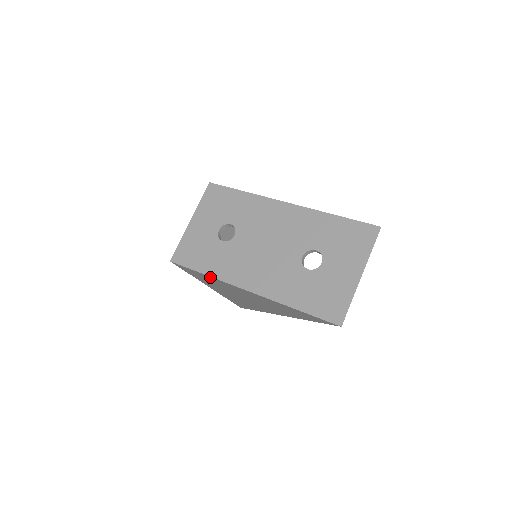
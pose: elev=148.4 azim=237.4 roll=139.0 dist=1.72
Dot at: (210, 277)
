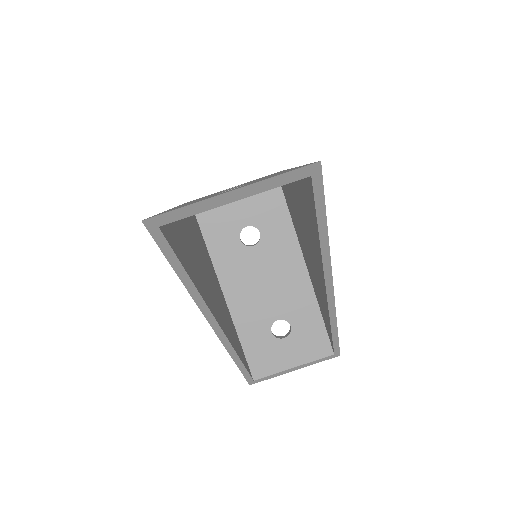
Dot at: occluded
